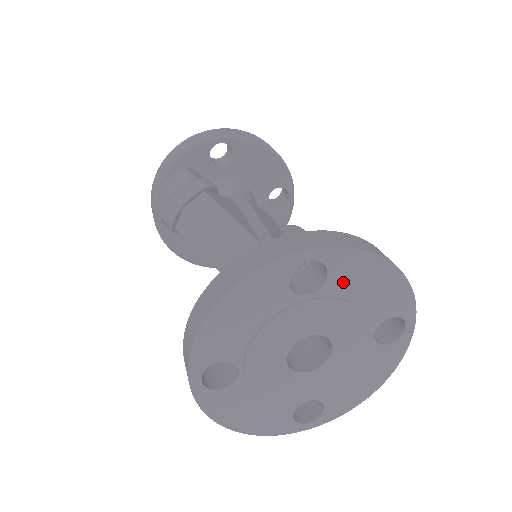
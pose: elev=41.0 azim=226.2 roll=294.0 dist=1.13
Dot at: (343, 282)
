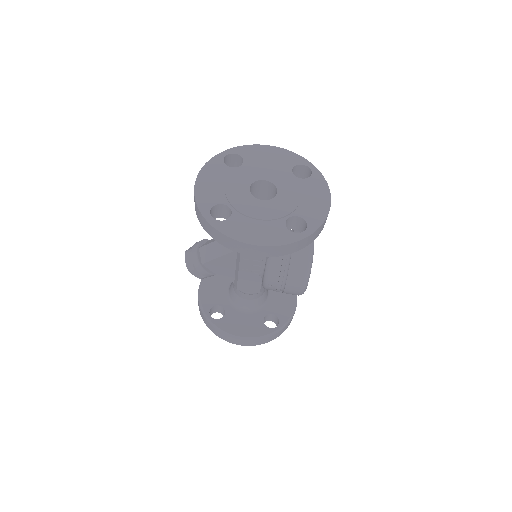
Dot at: (252, 158)
